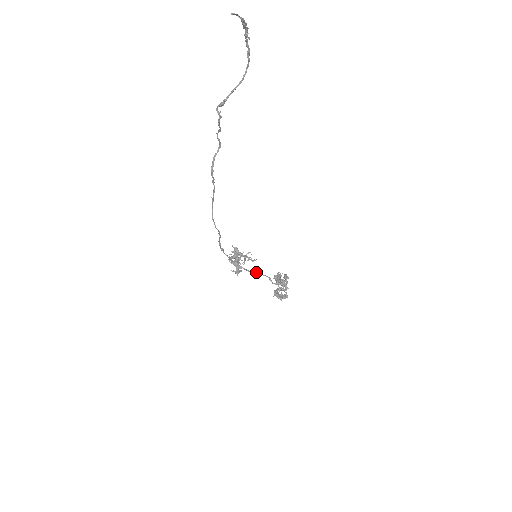
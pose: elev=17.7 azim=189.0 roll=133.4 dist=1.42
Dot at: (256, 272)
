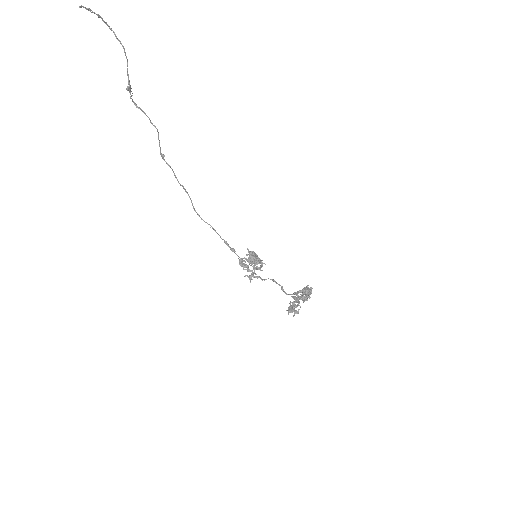
Dot at: (268, 278)
